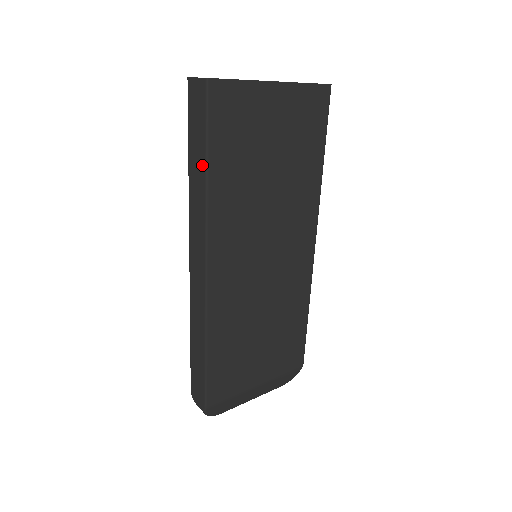
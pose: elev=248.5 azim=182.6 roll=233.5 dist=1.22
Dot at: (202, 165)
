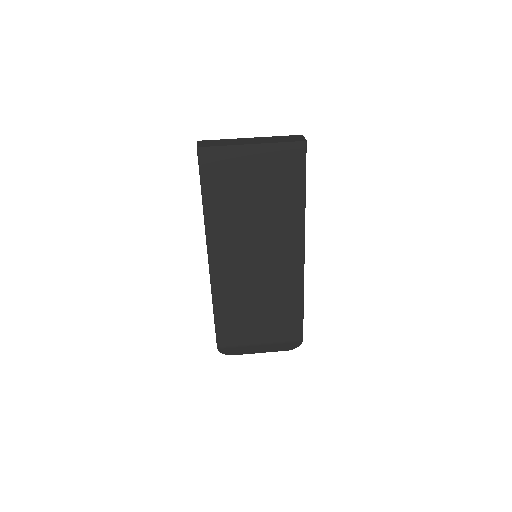
Dot at: (202, 197)
